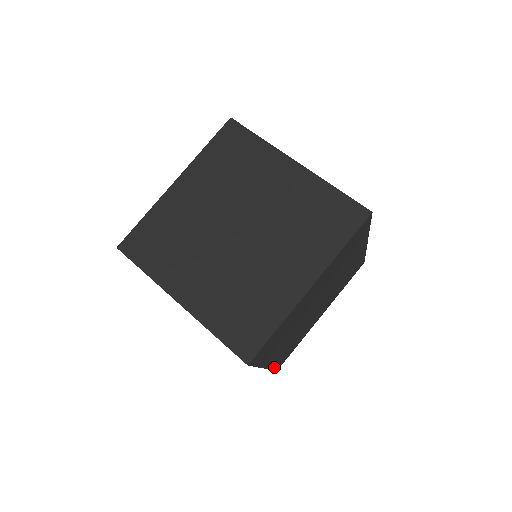
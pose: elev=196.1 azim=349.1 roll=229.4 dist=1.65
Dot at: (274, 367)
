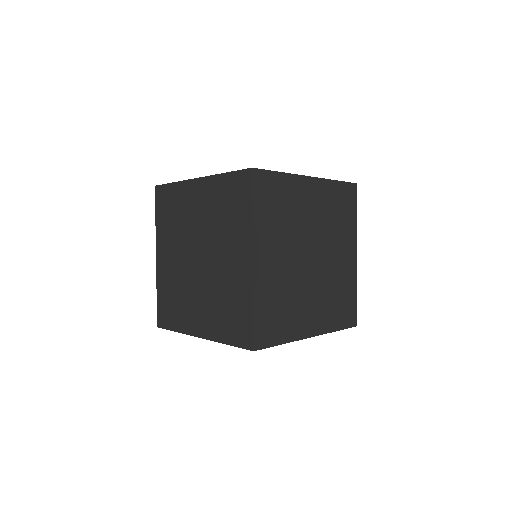
Dot at: occluded
